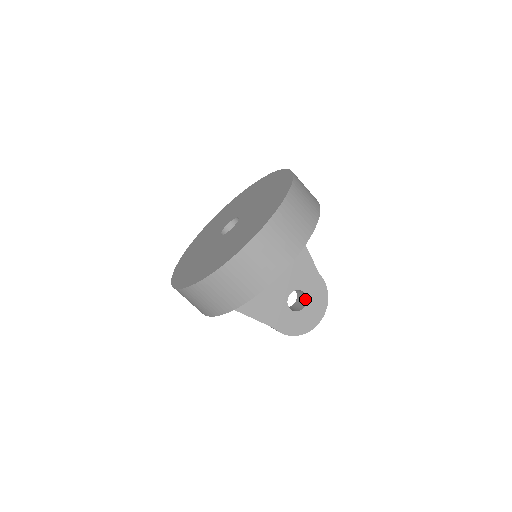
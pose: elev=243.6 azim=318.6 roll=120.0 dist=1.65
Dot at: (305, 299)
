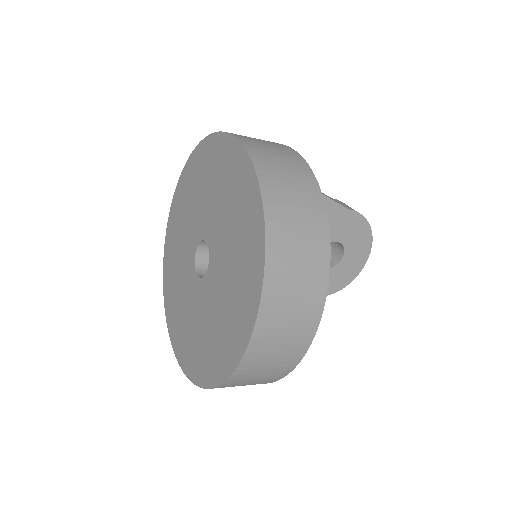
Dot at: (341, 245)
